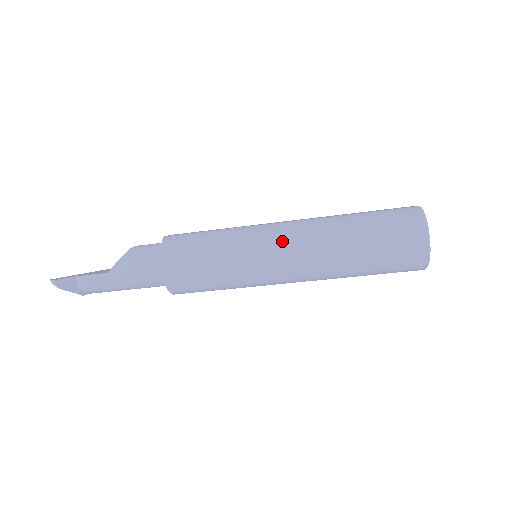
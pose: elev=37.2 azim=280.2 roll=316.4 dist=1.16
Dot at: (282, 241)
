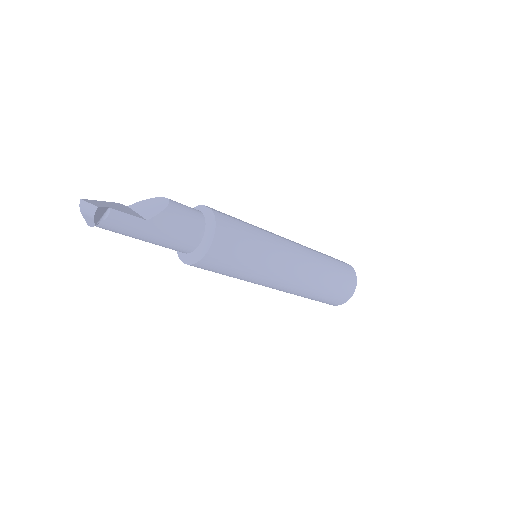
Dot at: (295, 260)
